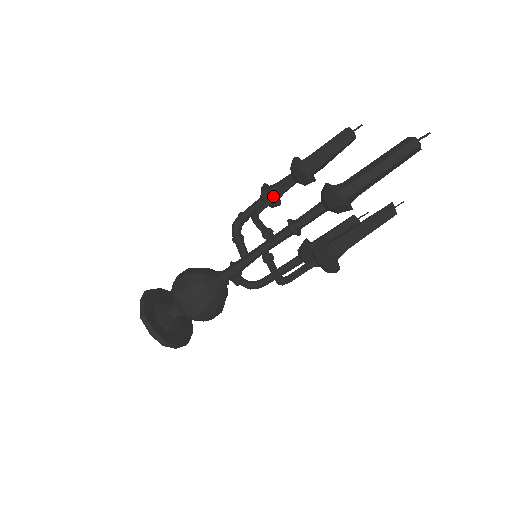
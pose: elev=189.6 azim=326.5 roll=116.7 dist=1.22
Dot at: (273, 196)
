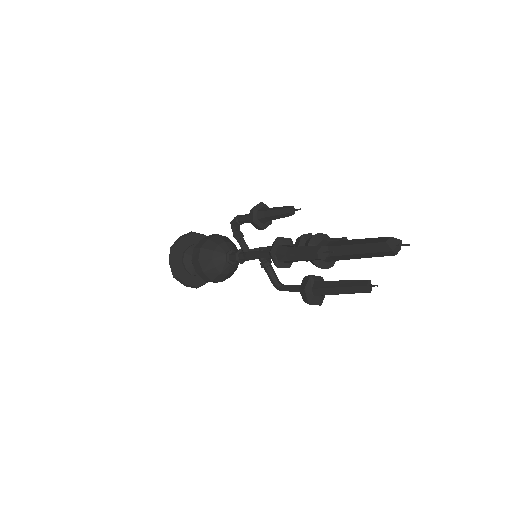
Dot at: (258, 258)
